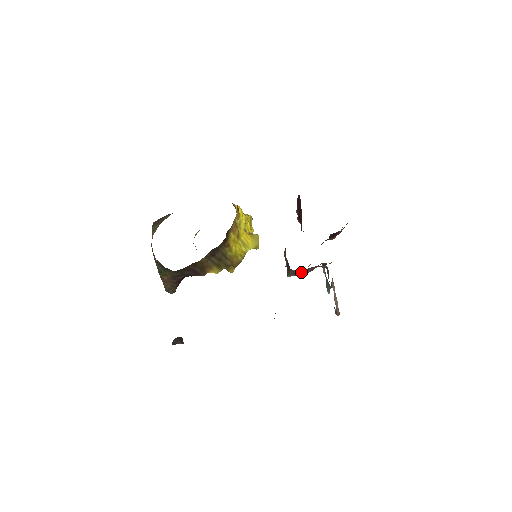
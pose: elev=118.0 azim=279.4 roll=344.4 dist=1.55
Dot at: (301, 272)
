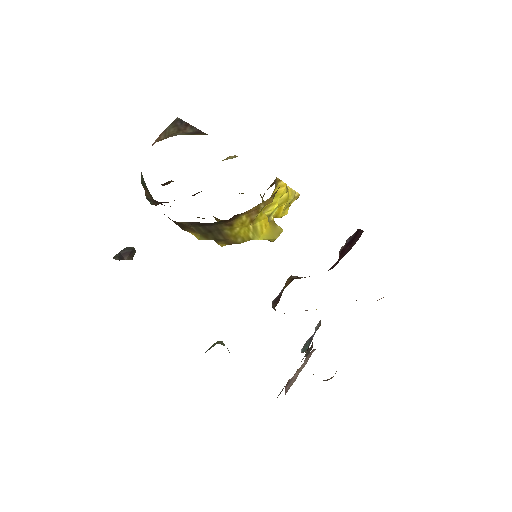
Dot at: occluded
